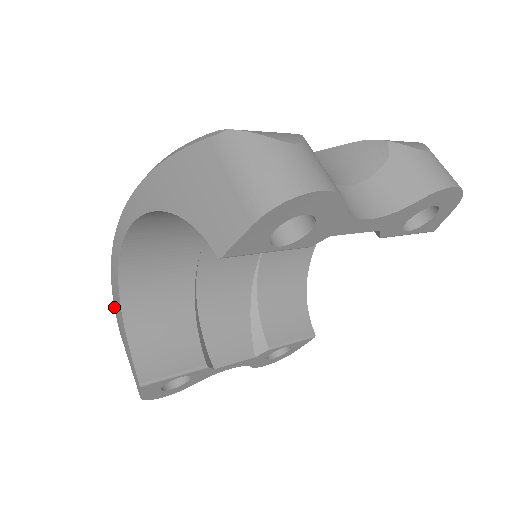
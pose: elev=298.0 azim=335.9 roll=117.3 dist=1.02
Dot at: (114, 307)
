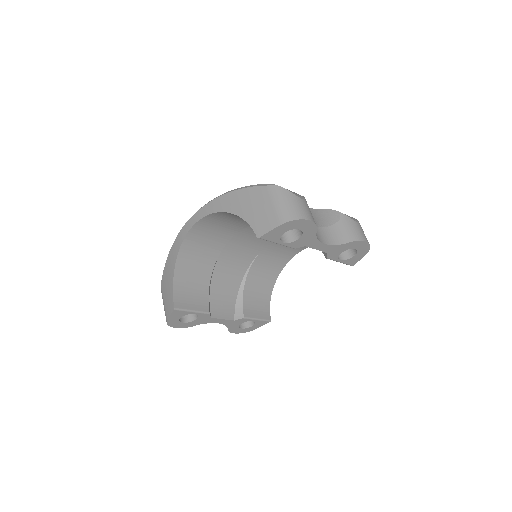
Dot at: (165, 264)
